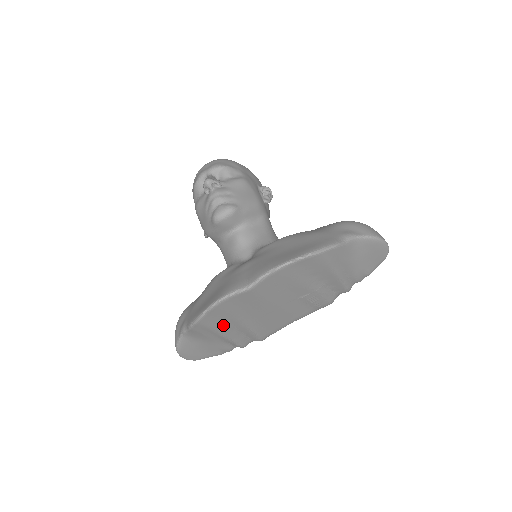
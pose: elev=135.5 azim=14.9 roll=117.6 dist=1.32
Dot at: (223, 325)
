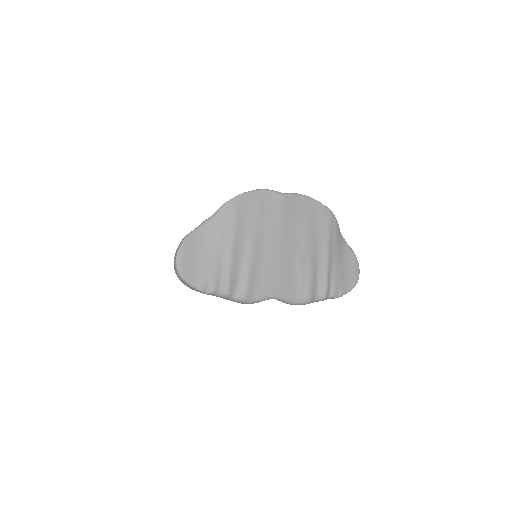
Dot at: (242, 227)
